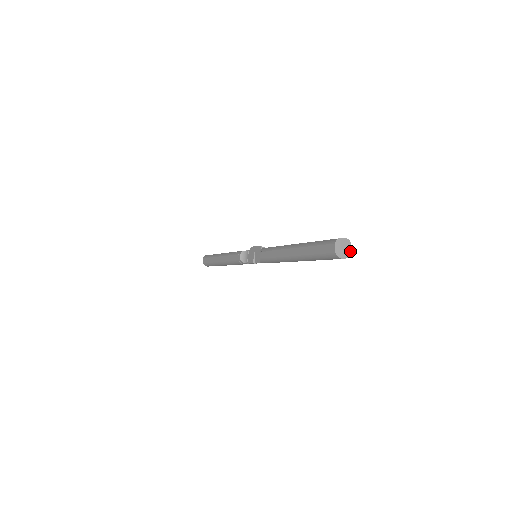
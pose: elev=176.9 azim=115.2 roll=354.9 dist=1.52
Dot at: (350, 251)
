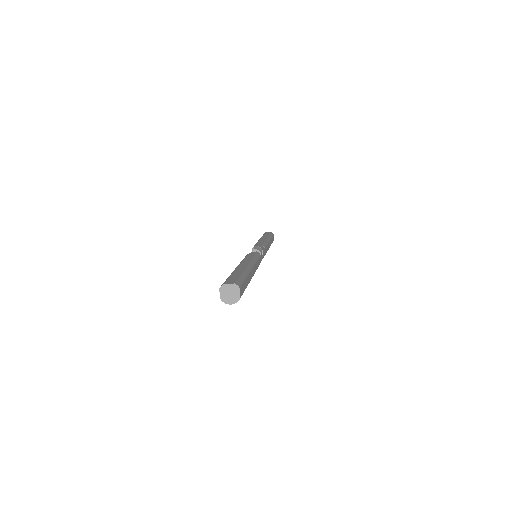
Dot at: (239, 296)
